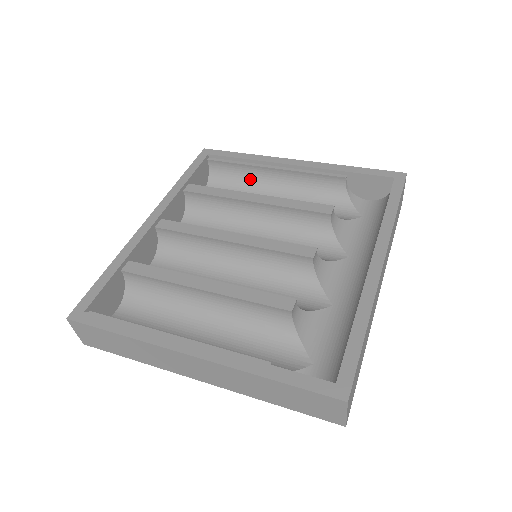
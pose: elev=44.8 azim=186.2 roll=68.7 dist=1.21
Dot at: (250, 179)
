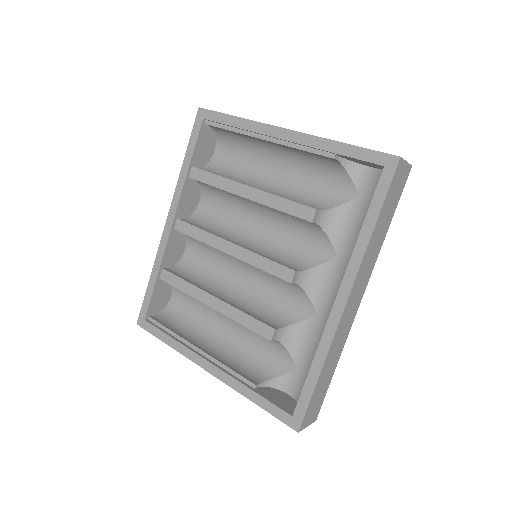
Dot at: (250, 141)
